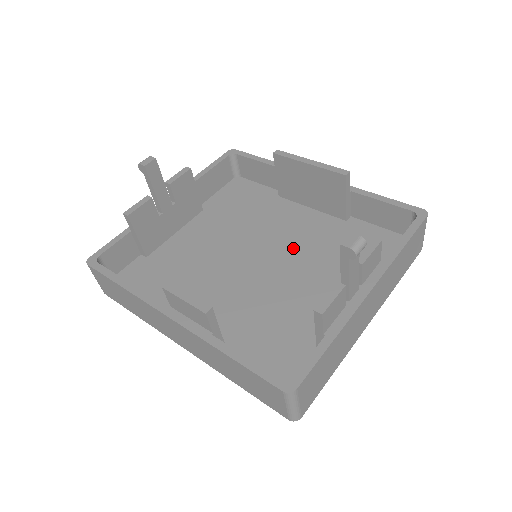
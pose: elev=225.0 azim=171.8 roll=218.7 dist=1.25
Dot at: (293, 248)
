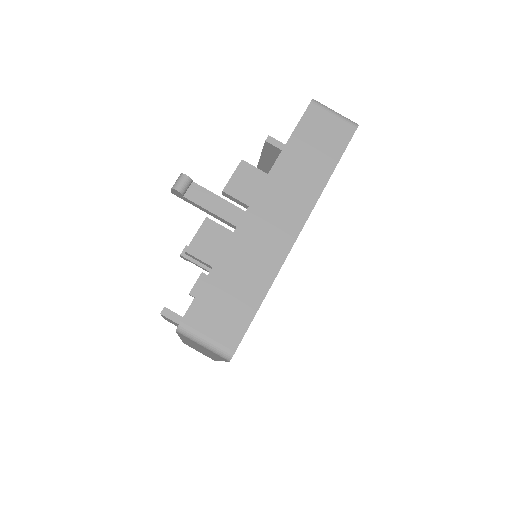
Dot at: occluded
